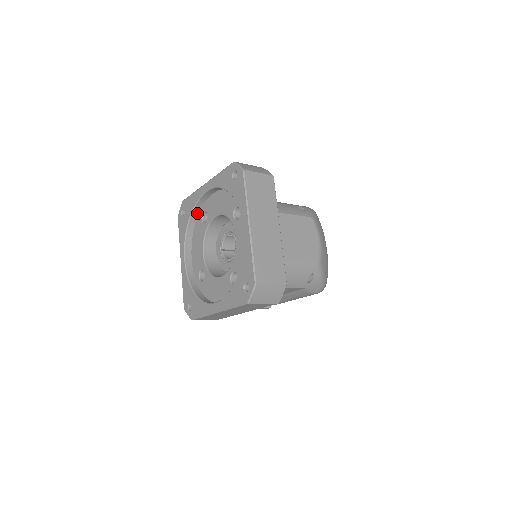
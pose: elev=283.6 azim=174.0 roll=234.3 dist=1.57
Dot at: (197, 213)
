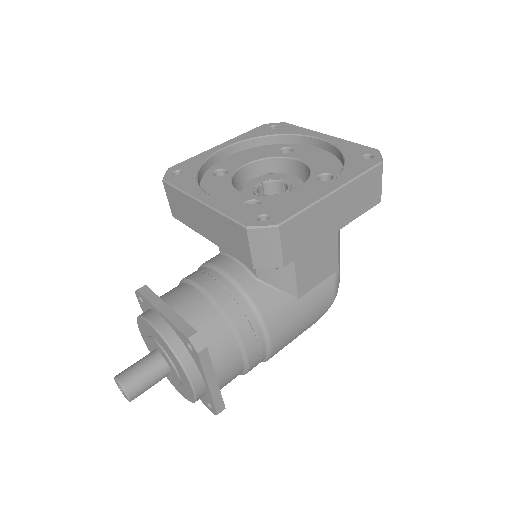
Dot at: (202, 173)
